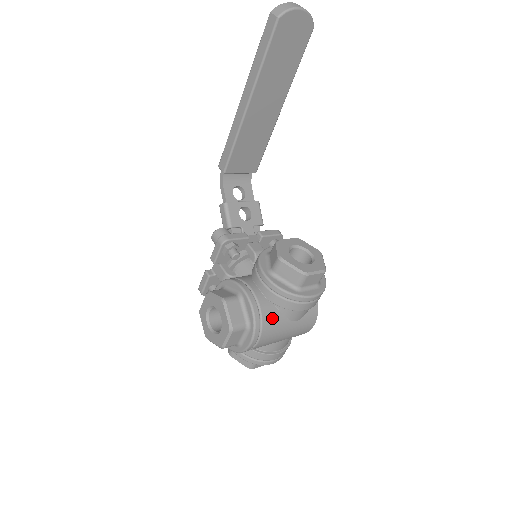
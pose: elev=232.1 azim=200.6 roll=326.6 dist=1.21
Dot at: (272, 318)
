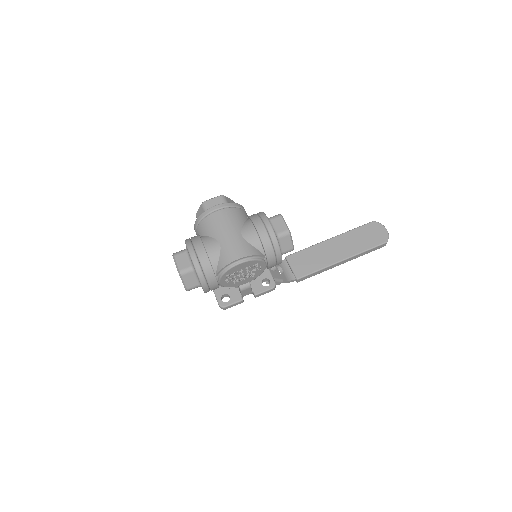
Dot at: (239, 215)
